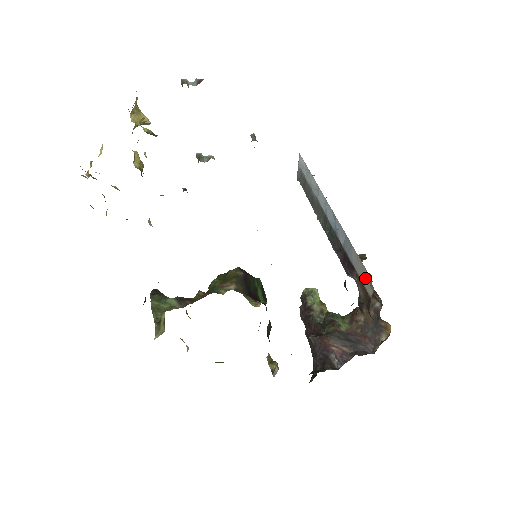
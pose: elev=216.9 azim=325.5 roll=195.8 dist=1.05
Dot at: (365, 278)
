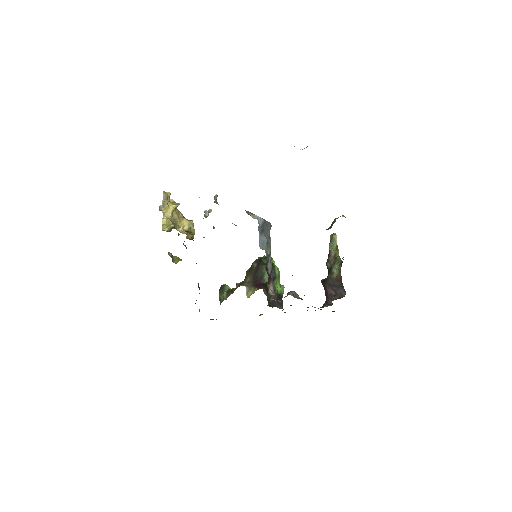
Dot at: occluded
